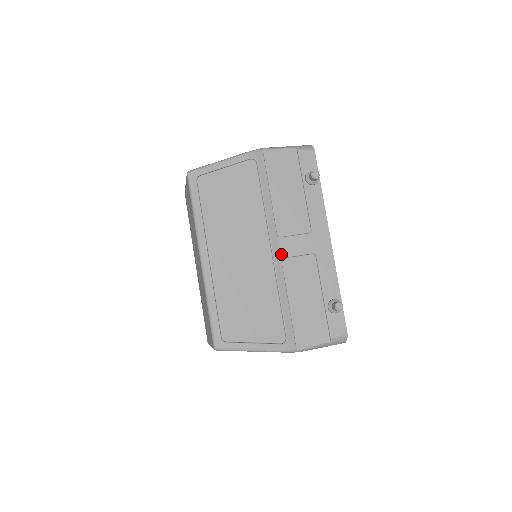
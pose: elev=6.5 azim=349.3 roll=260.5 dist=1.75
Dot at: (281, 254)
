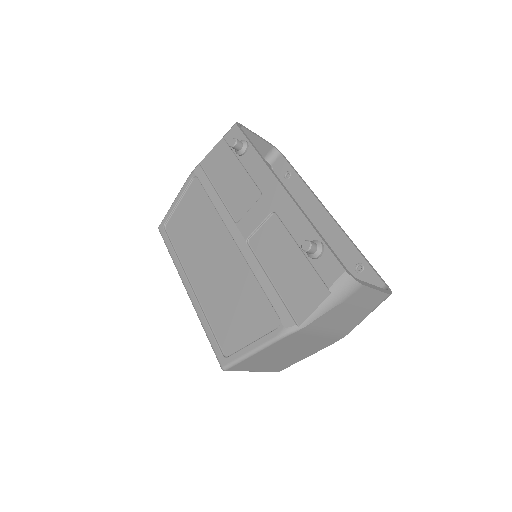
Dot at: (244, 237)
